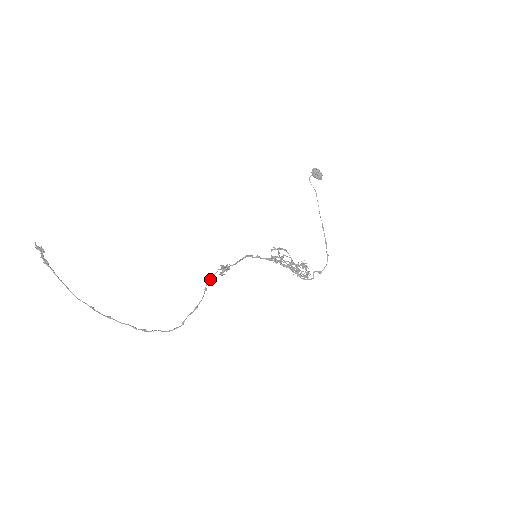
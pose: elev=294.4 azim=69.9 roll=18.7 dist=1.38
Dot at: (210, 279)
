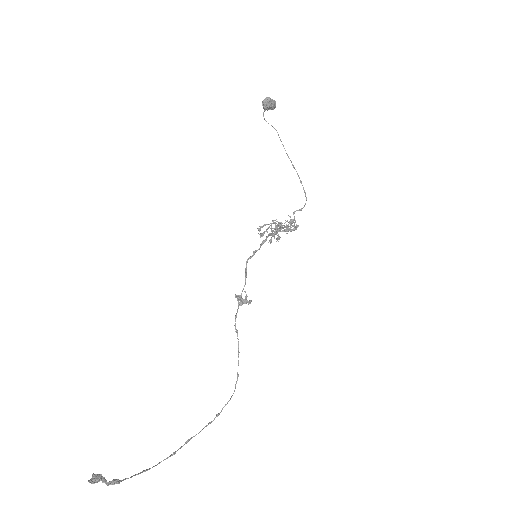
Dot at: (235, 319)
